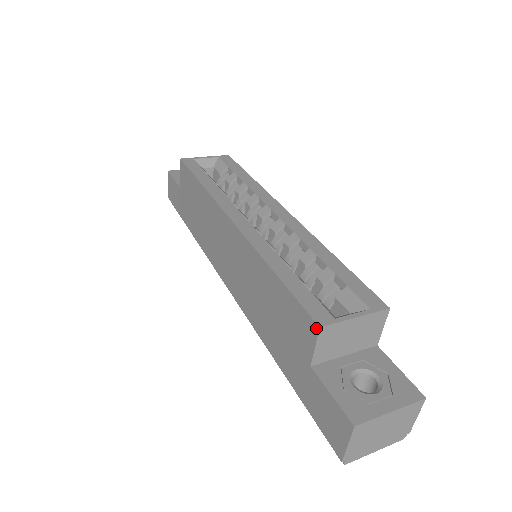
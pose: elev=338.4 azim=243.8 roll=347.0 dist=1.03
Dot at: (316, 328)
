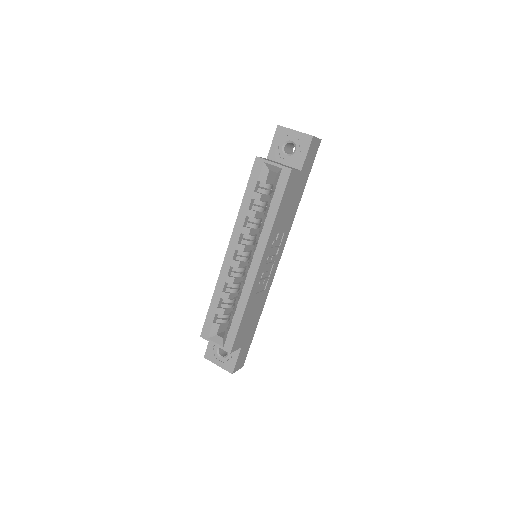
Dot at: (201, 334)
